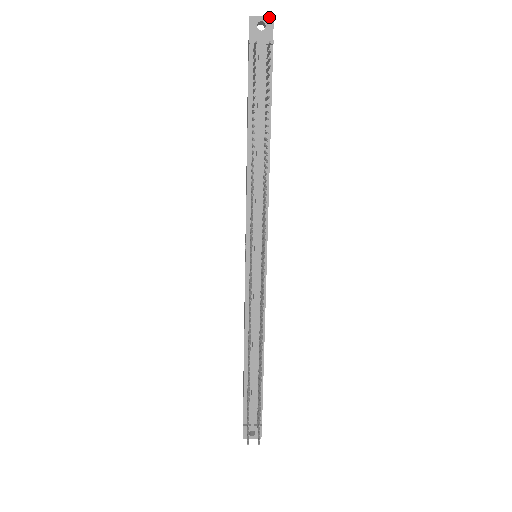
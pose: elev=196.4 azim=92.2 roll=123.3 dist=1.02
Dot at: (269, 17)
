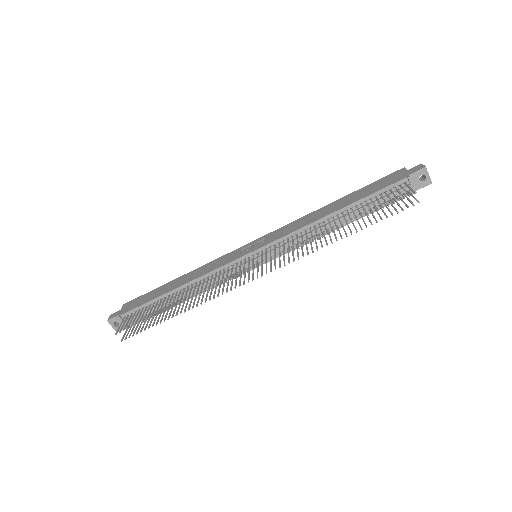
Dot at: occluded
